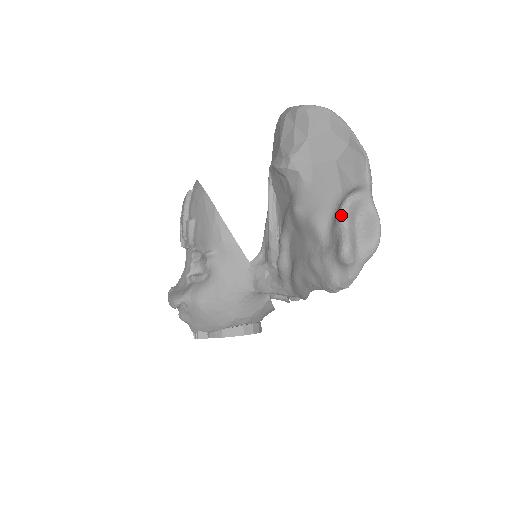
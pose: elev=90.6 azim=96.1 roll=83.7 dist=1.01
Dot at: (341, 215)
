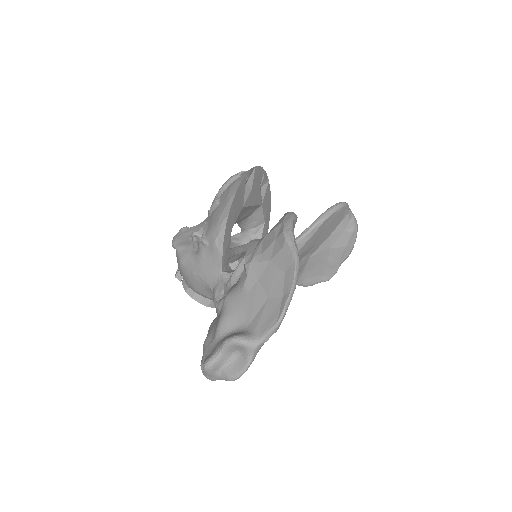
Dot at: (223, 344)
